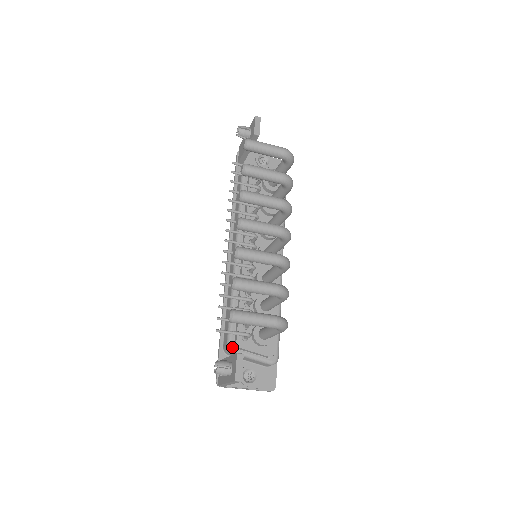
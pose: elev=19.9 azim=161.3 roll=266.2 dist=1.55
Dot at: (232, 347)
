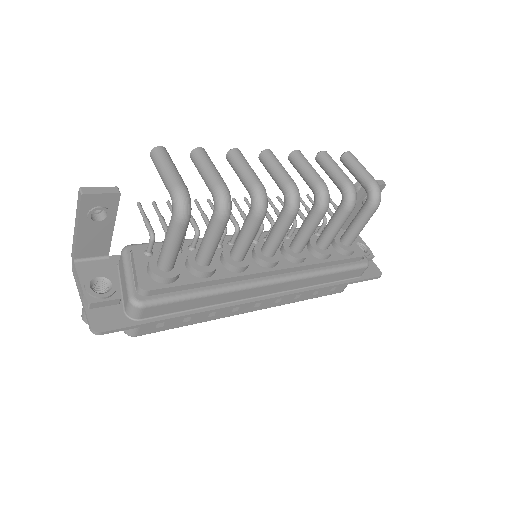
Dot at: (129, 247)
